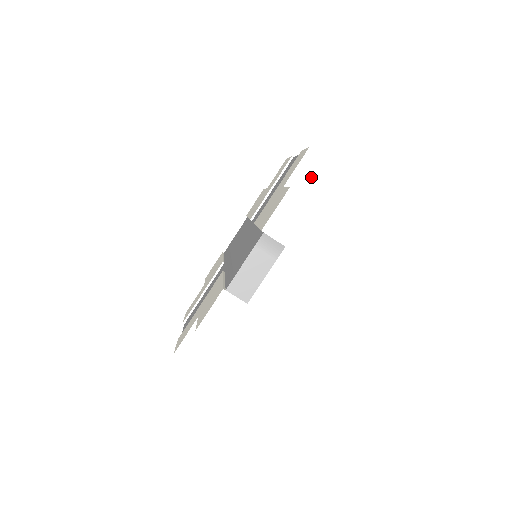
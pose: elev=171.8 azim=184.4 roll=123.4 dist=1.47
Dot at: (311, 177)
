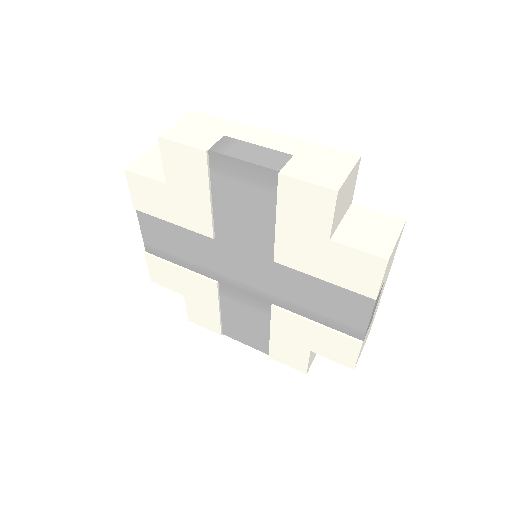
Dot at: (342, 204)
